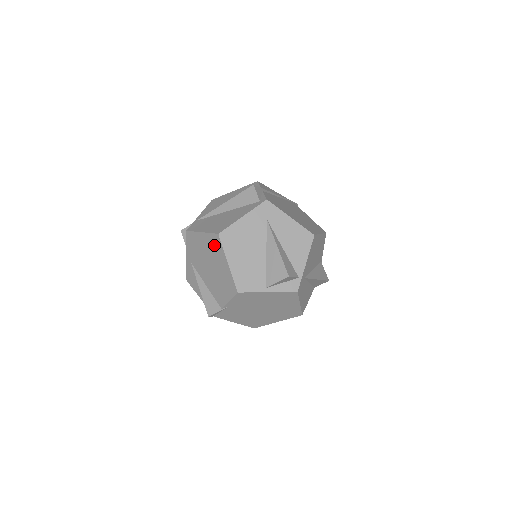
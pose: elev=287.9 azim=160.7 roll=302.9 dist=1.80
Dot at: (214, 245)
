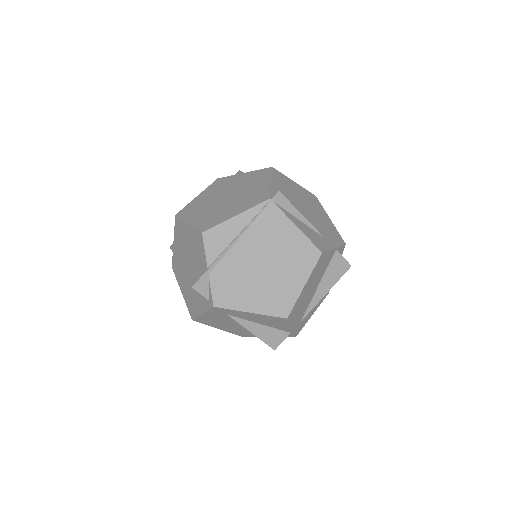
Dot at: occluded
